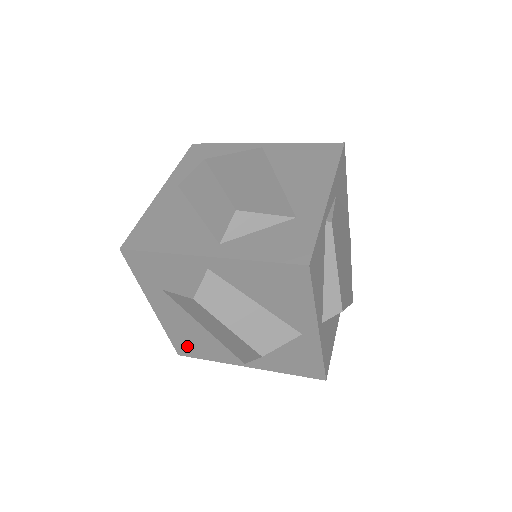
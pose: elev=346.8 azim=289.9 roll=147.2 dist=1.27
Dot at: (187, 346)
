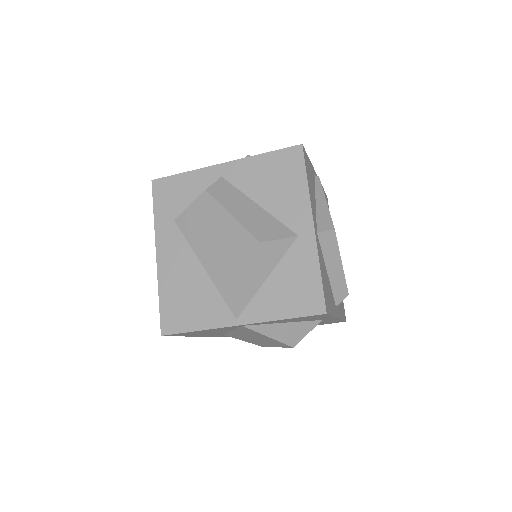
Dot at: (176, 311)
